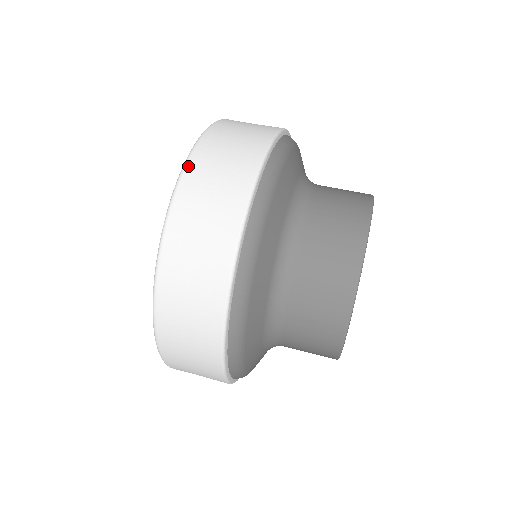
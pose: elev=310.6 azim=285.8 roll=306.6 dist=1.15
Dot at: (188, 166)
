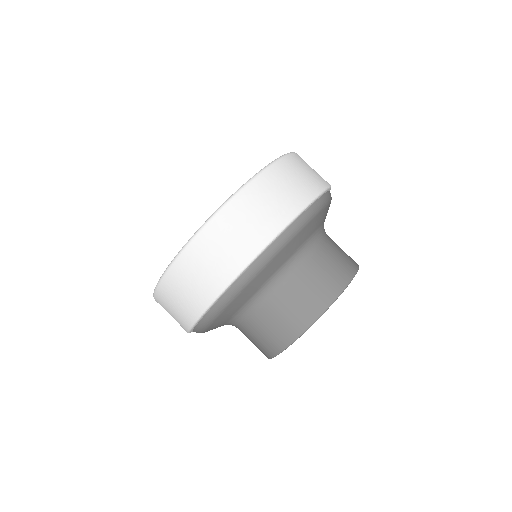
Dot at: (155, 297)
